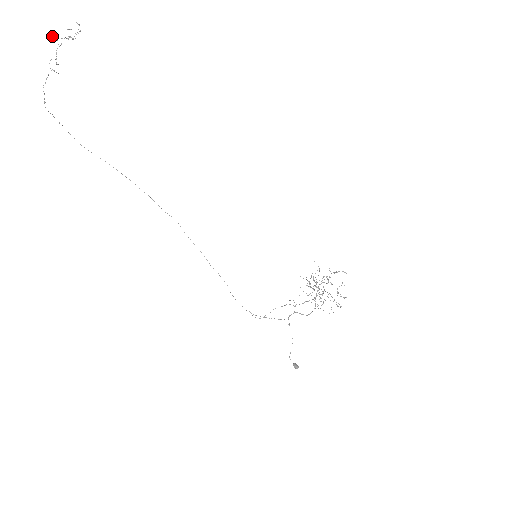
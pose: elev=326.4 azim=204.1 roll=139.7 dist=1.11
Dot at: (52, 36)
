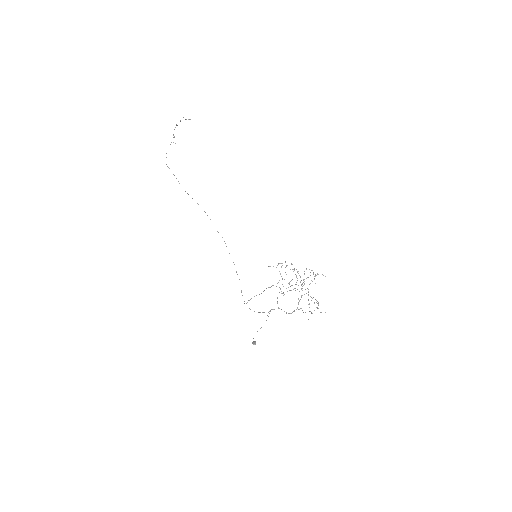
Dot at: occluded
